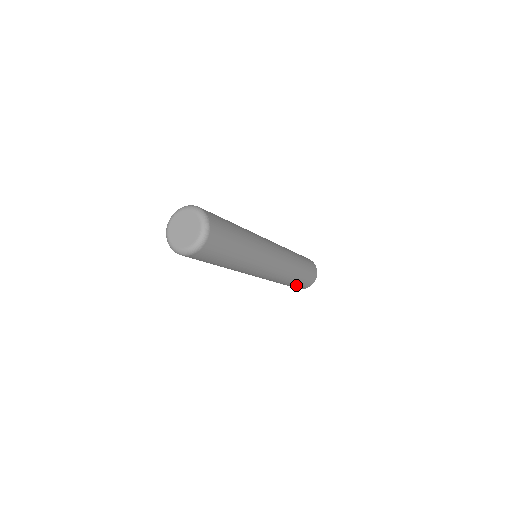
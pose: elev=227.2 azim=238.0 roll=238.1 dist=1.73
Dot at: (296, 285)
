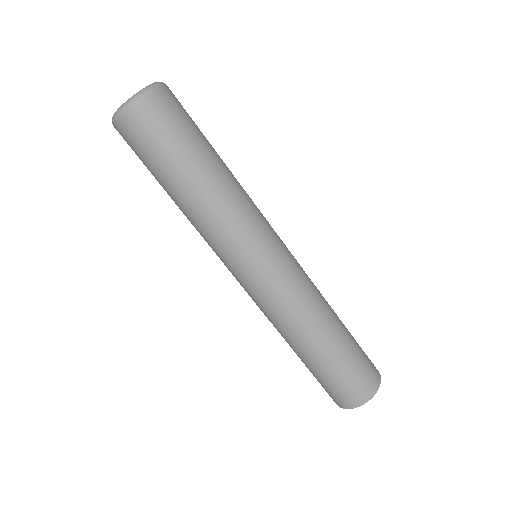
Dot at: (344, 368)
